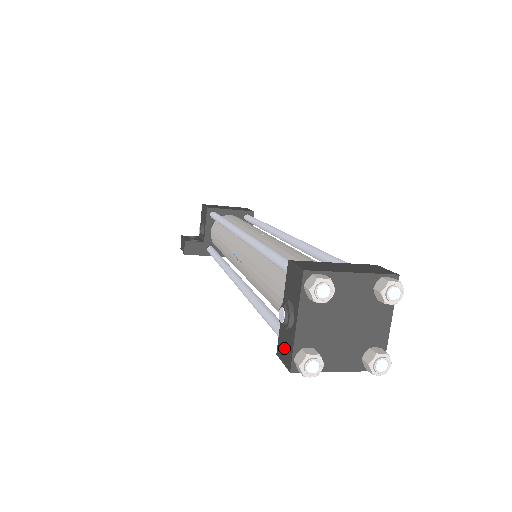
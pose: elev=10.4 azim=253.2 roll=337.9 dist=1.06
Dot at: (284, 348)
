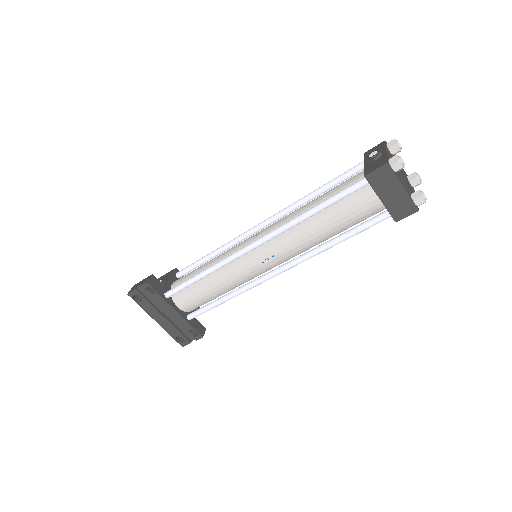
Dot at: (375, 166)
